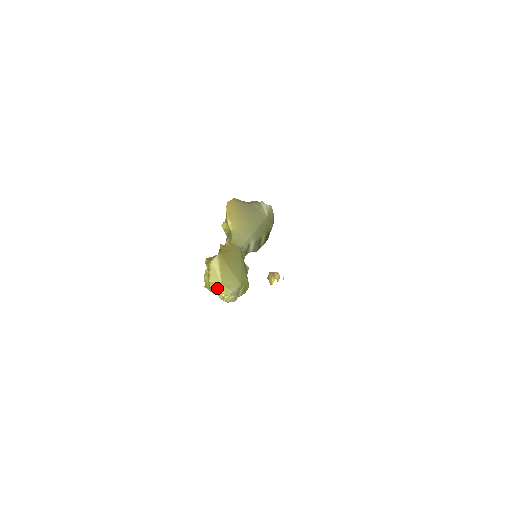
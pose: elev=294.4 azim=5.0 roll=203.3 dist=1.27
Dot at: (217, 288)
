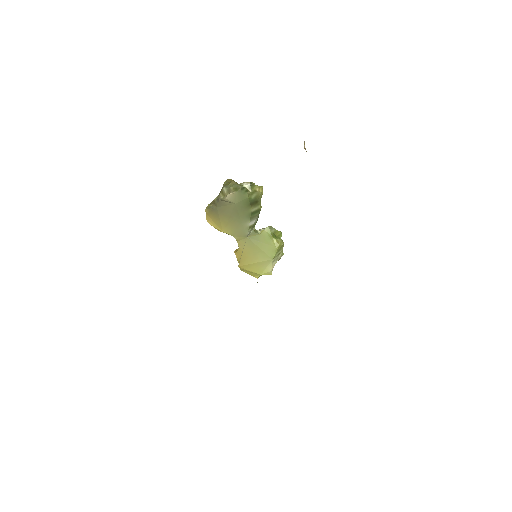
Dot at: occluded
